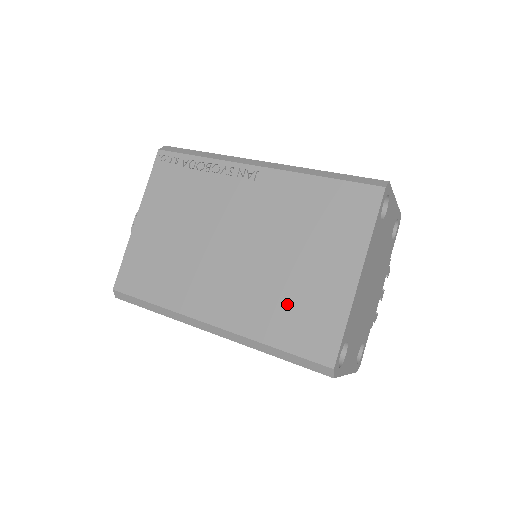
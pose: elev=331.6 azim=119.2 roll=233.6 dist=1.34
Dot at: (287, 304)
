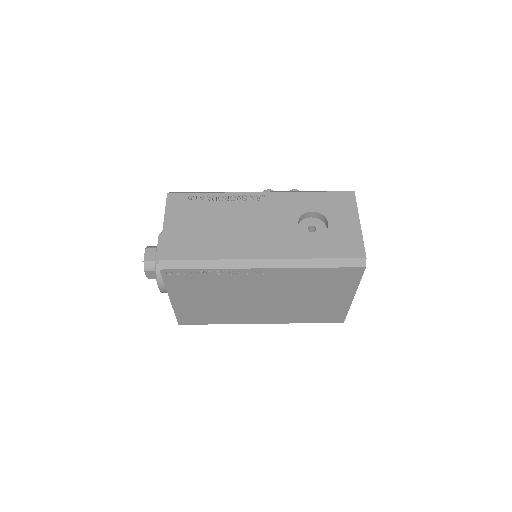
Dot at: (310, 312)
